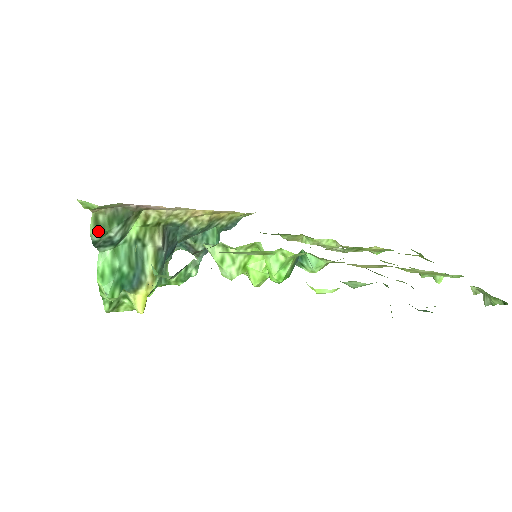
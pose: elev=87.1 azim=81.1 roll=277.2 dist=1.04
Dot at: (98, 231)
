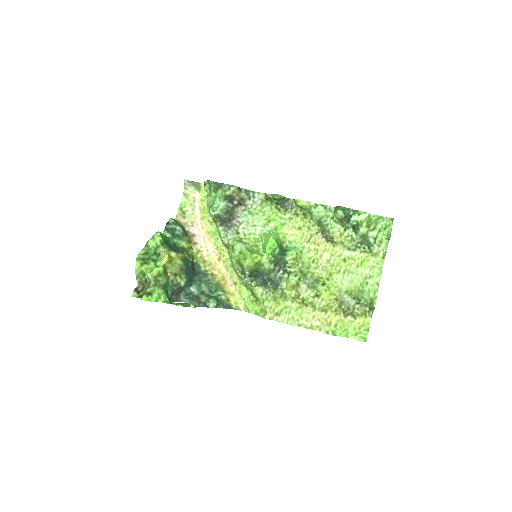
Dot at: (174, 221)
